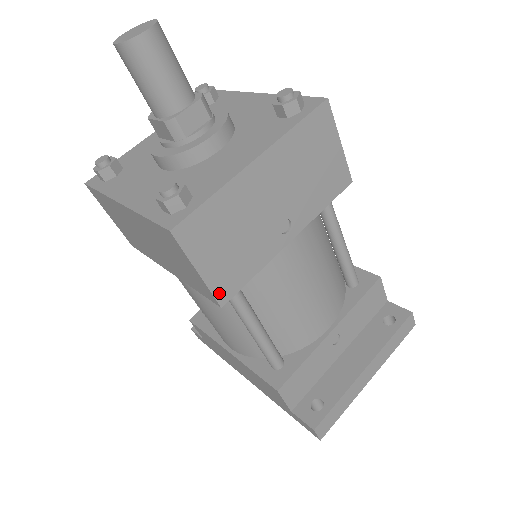
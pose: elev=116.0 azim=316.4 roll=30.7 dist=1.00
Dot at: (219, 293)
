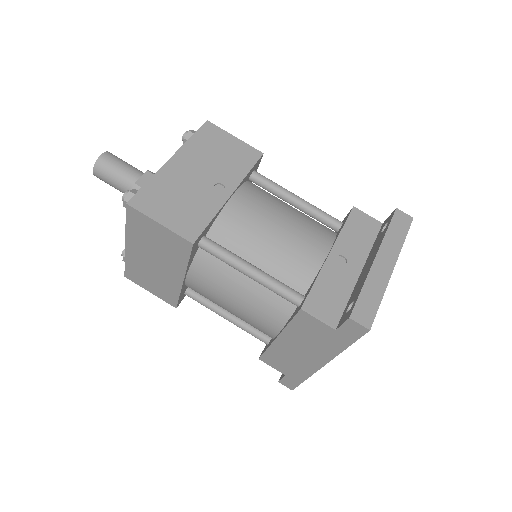
Dot at: (185, 235)
